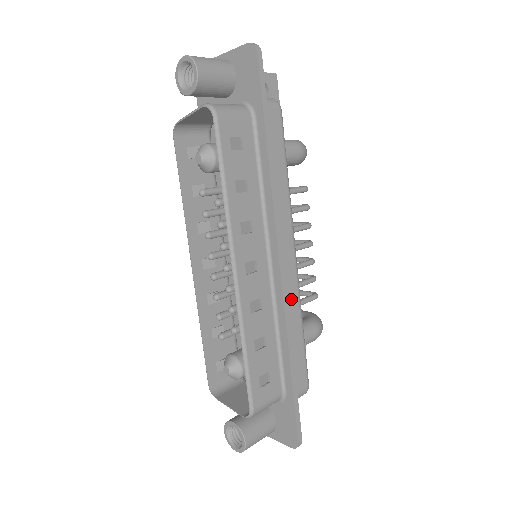
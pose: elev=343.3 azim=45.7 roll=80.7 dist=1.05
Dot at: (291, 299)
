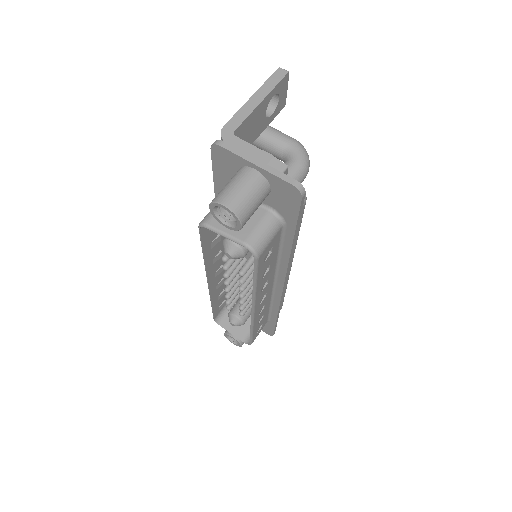
Dot at: occluded
